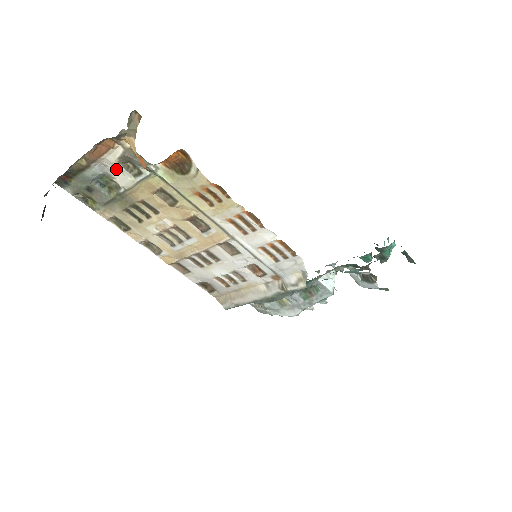
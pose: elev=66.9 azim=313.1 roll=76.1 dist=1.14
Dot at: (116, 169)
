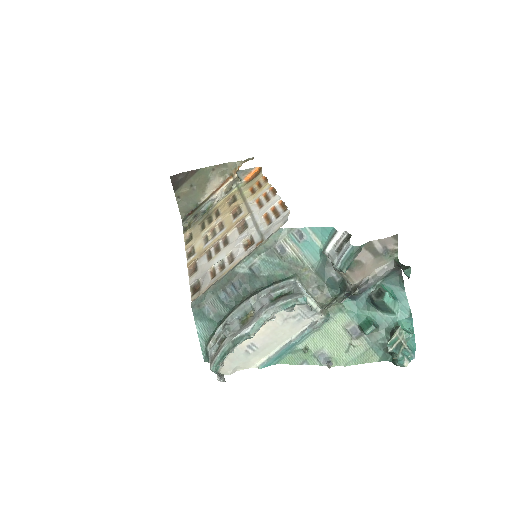
Dot at: (220, 196)
